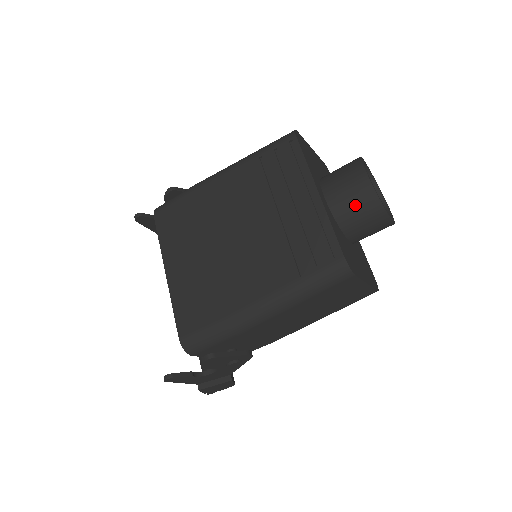
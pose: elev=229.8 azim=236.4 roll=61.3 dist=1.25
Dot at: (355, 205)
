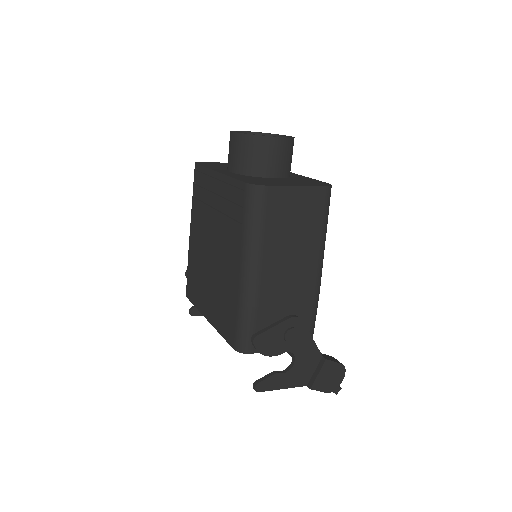
Dot at: (244, 154)
